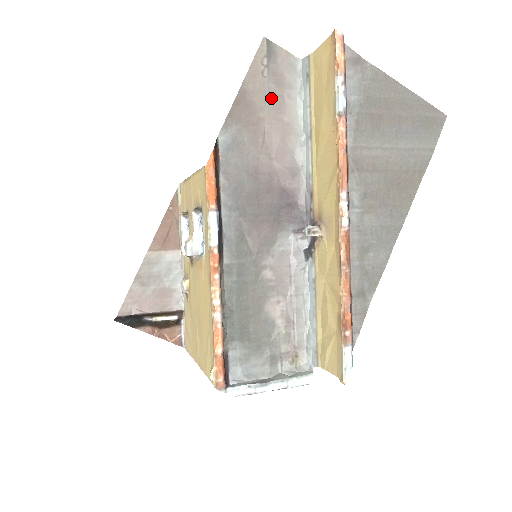
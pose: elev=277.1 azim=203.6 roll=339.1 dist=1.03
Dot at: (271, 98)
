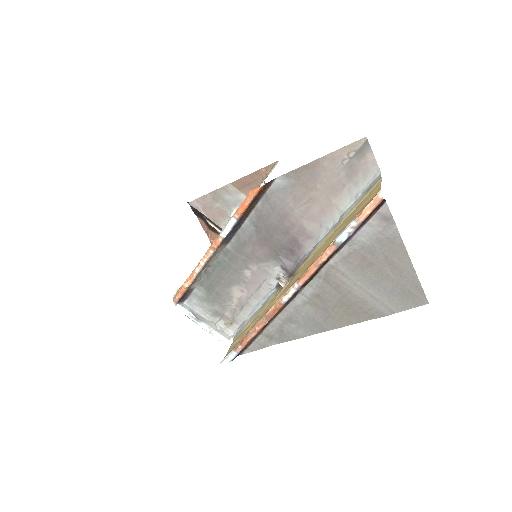
Dot at: (335, 181)
